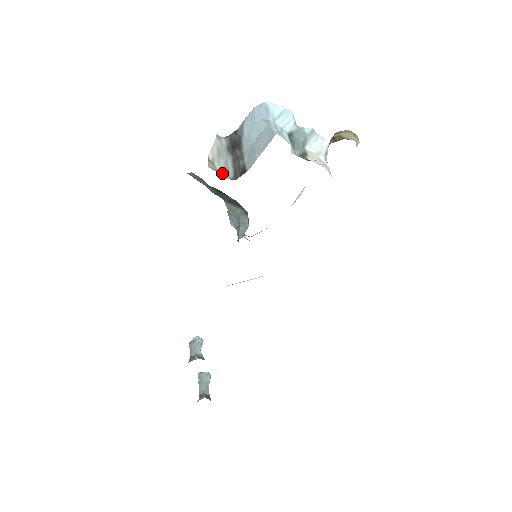
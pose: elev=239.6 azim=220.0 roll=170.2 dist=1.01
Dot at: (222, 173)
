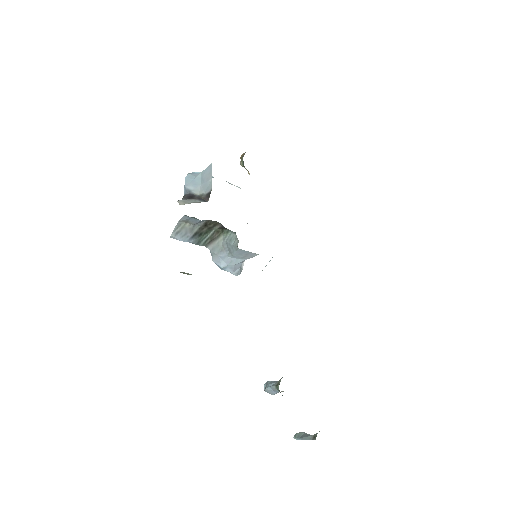
Dot at: occluded
